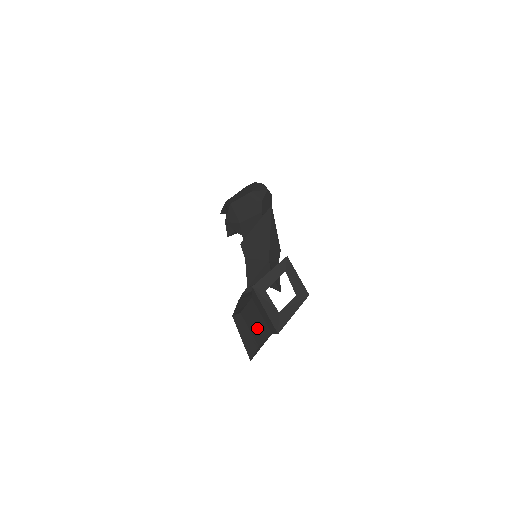
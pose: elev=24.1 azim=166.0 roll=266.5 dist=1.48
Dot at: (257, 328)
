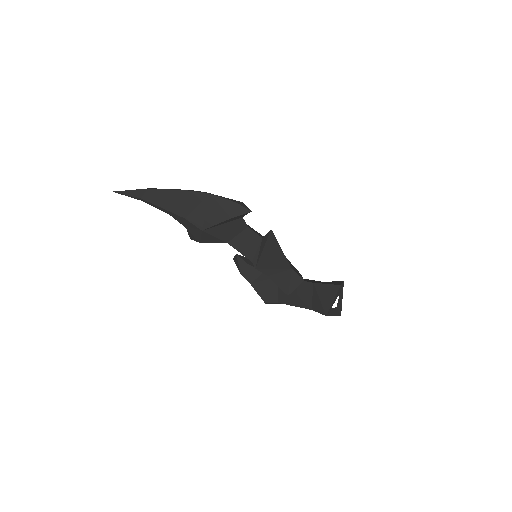
Dot at: occluded
